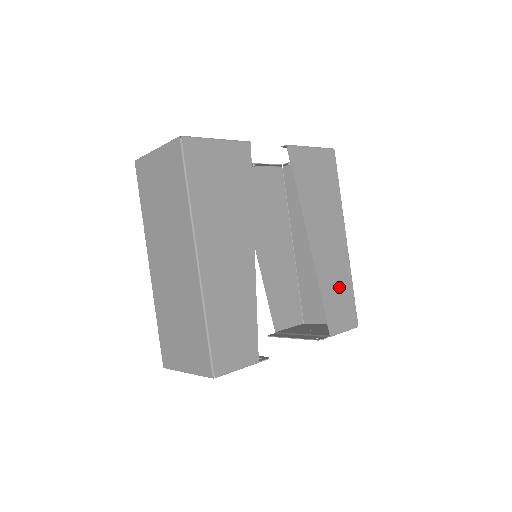
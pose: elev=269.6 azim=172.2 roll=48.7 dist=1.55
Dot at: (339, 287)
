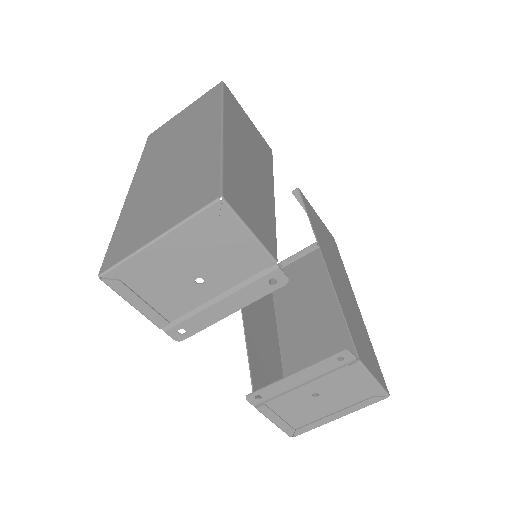
Dot at: (358, 328)
